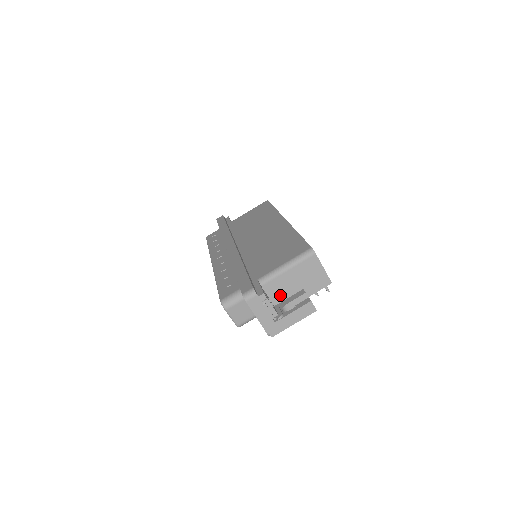
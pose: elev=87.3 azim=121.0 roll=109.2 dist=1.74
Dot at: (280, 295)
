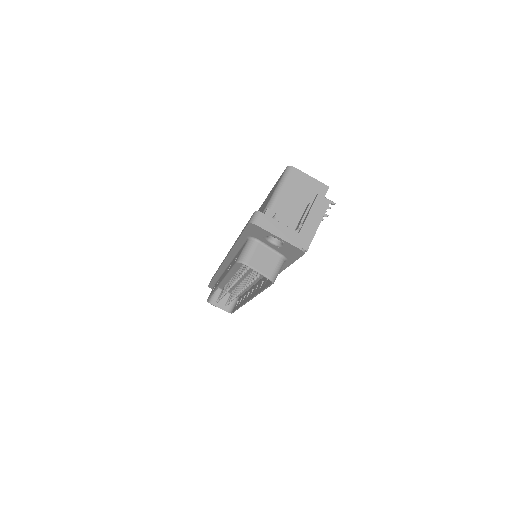
Dot at: occluded
